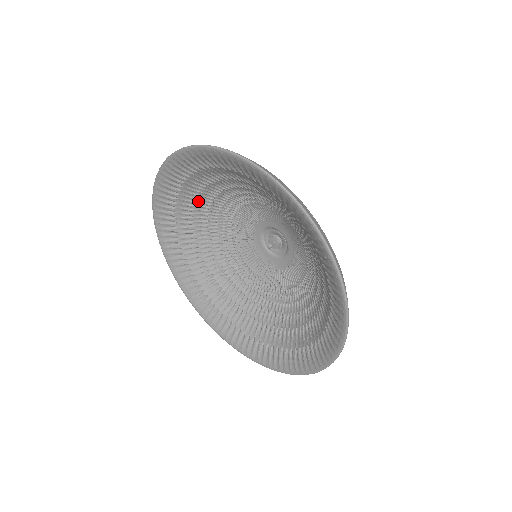
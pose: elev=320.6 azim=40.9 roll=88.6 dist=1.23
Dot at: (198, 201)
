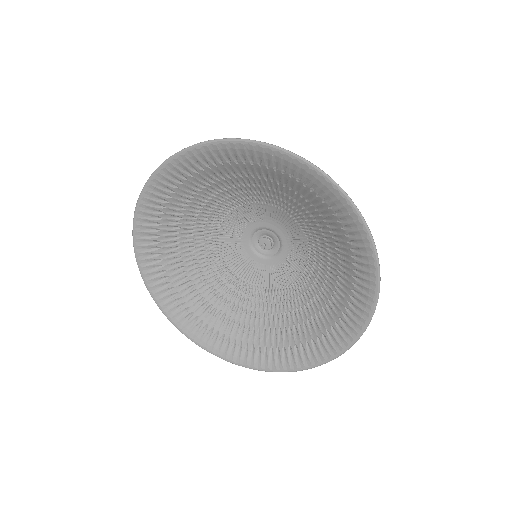
Dot at: (203, 190)
